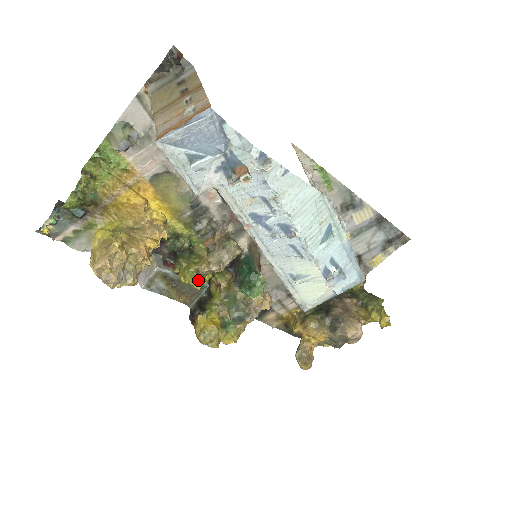
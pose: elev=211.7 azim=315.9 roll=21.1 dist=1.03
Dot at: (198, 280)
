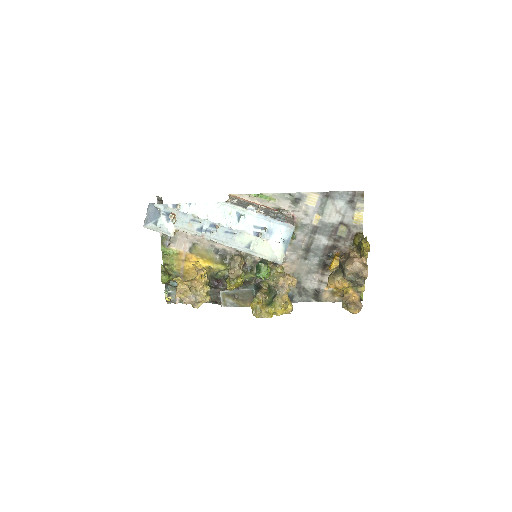
Dot at: (233, 284)
